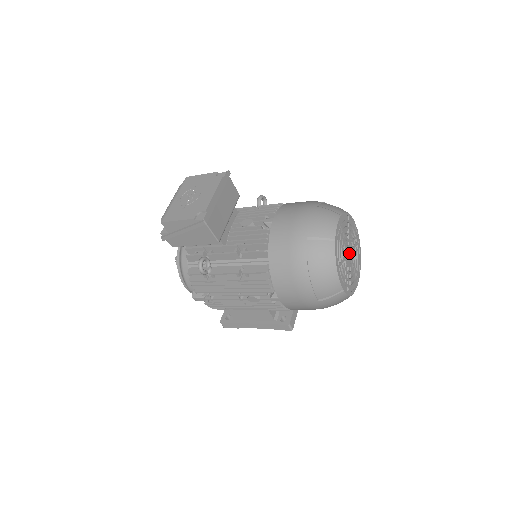
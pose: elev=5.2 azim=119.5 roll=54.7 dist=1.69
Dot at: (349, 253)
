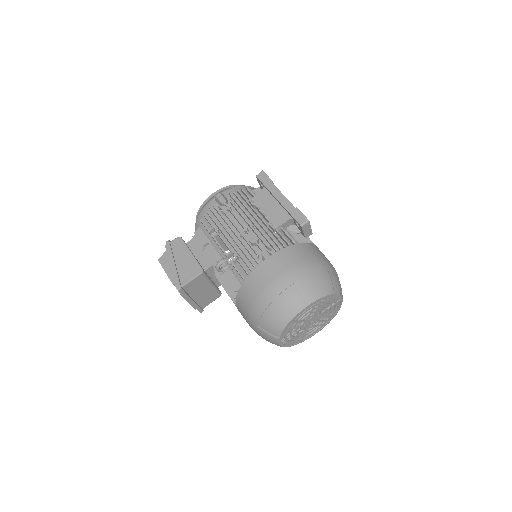
Dot at: (312, 319)
